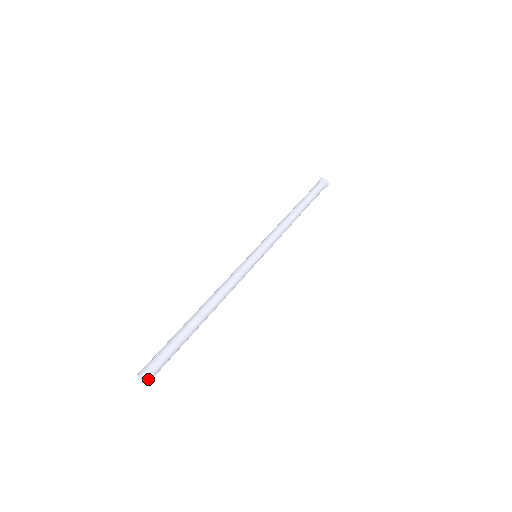
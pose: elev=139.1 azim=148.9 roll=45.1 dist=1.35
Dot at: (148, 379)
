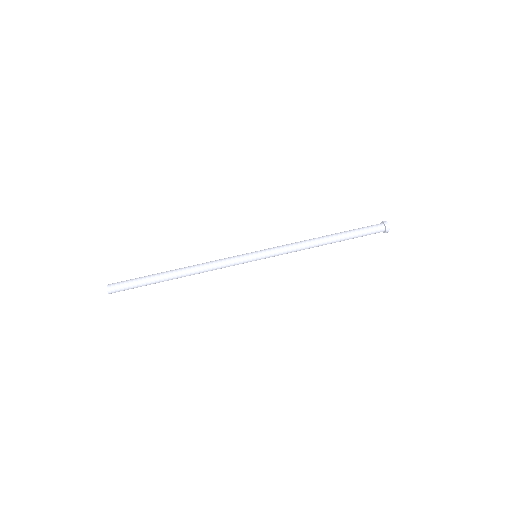
Dot at: (110, 293)
